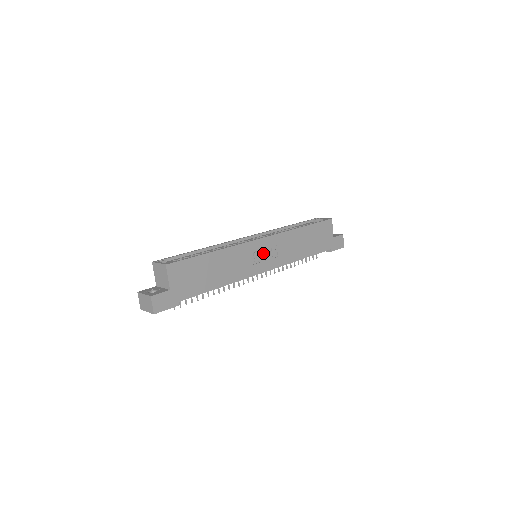
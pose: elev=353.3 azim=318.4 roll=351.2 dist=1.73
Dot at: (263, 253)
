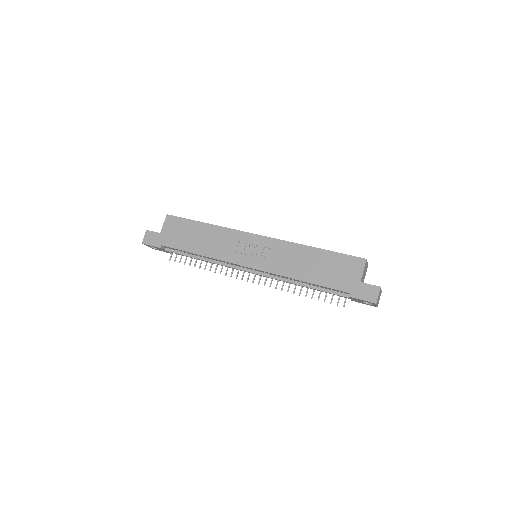
Dot at: (253, 249)
